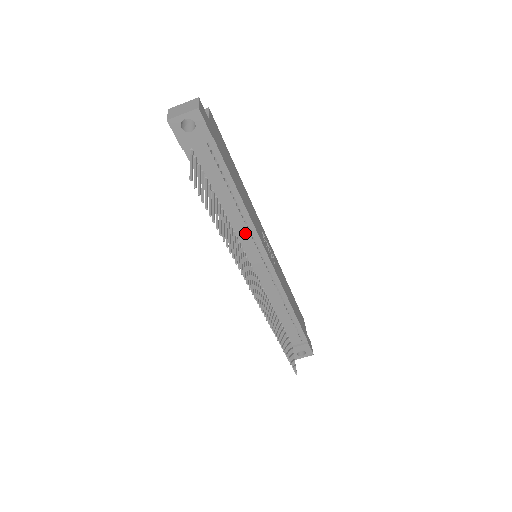
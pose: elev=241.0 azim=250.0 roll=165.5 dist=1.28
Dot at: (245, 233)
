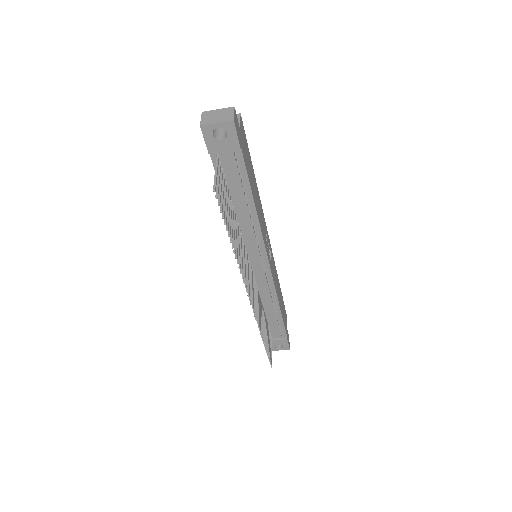
Dot at: (251, 237)
